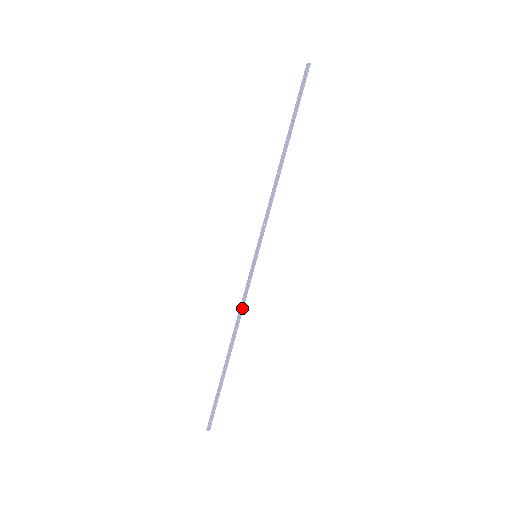
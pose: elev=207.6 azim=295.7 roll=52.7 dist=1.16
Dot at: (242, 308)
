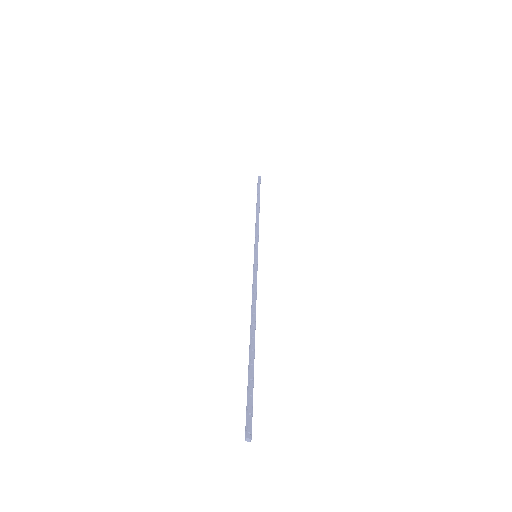
Dot at: (255, 291)
